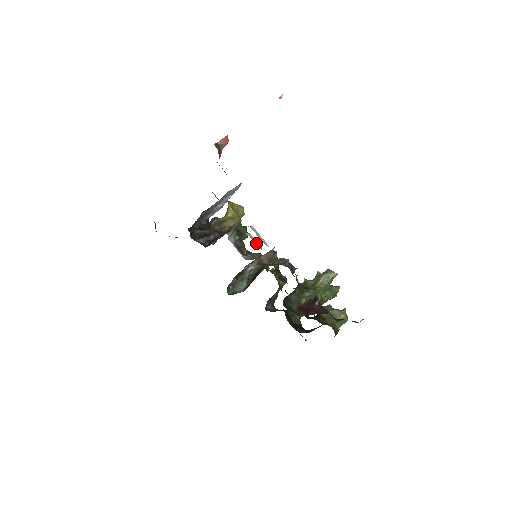
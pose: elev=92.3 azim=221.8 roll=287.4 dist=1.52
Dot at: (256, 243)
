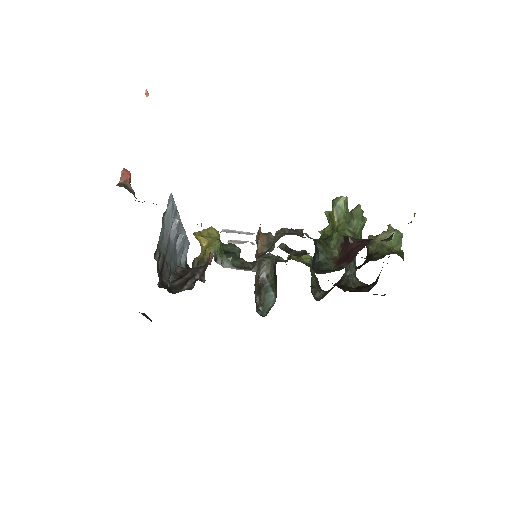
Dot at: occluded
